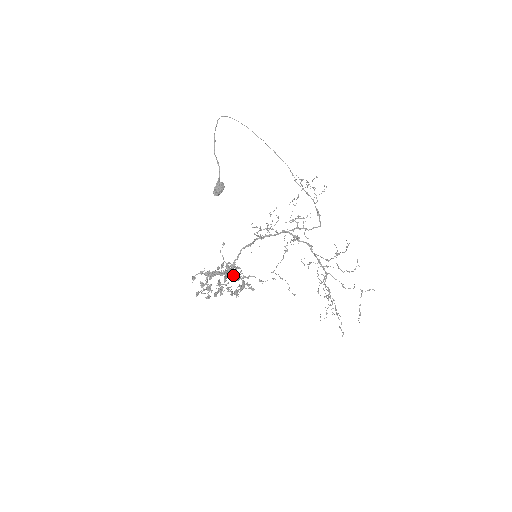
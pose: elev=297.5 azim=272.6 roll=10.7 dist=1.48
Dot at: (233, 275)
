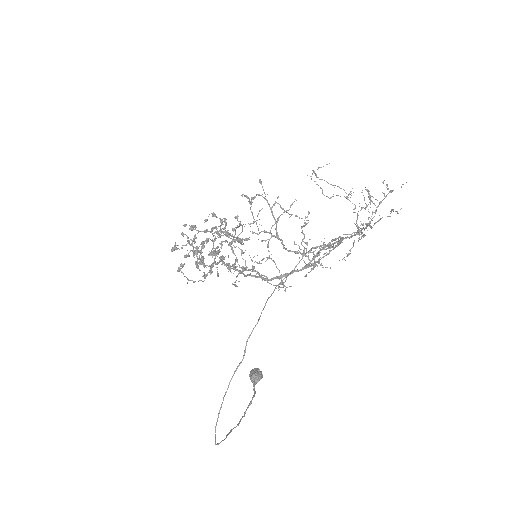
Dot at: (244, 269)
